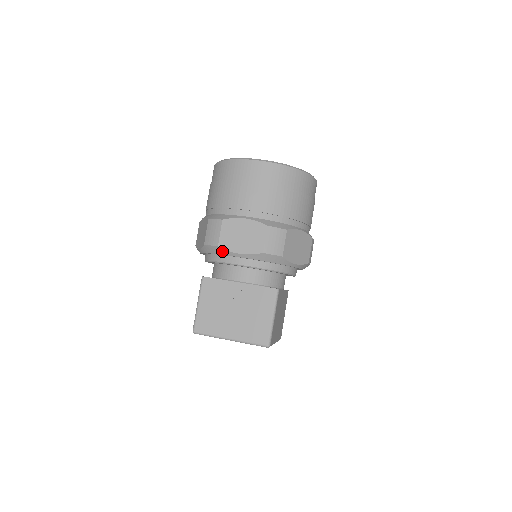
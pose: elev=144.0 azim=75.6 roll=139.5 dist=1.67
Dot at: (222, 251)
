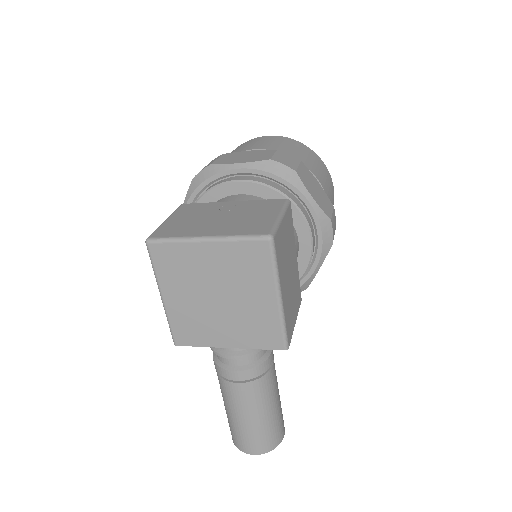
Dot at: (216, 169)
